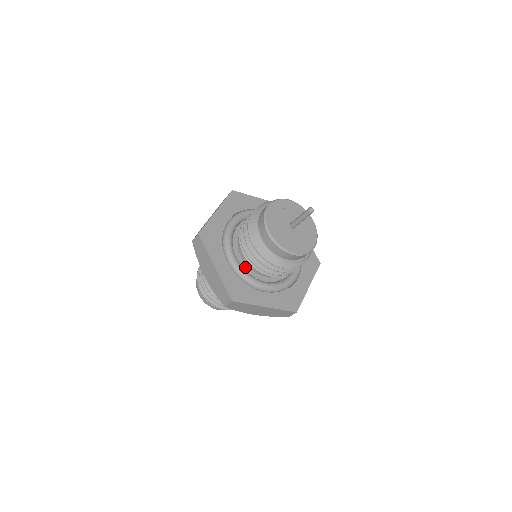
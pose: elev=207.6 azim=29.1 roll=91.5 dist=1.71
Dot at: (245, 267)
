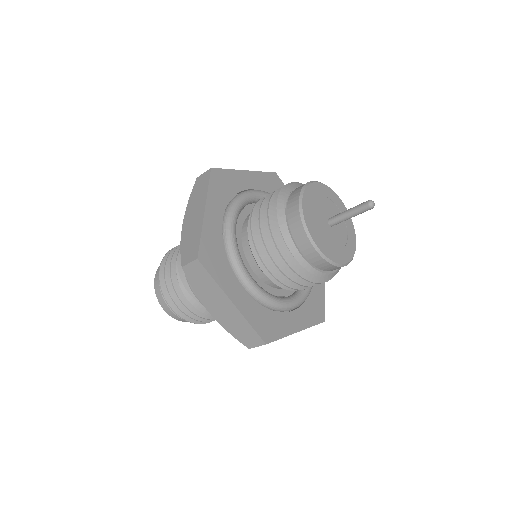
Dot at: (262, 285)
